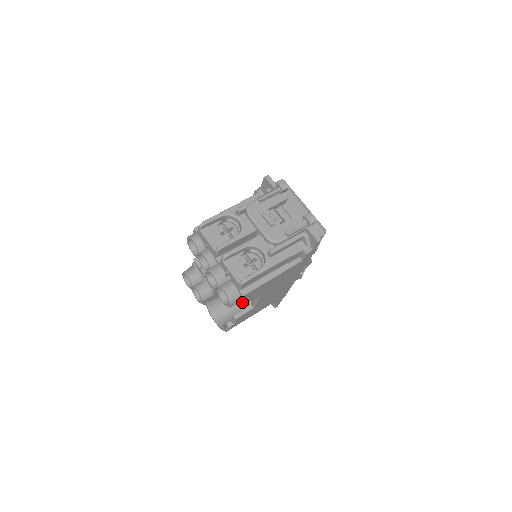
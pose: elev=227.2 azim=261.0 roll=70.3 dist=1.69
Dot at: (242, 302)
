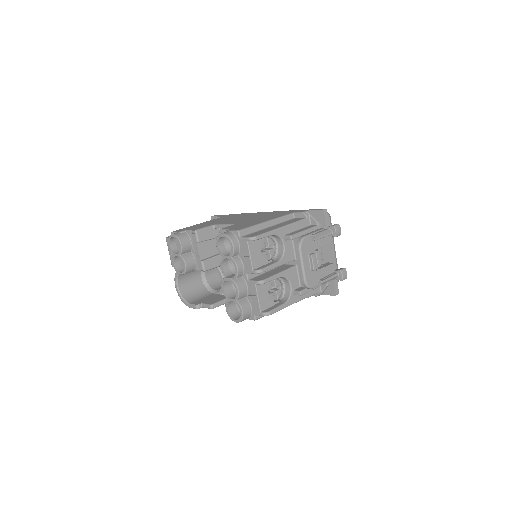
Dot at: occluded
